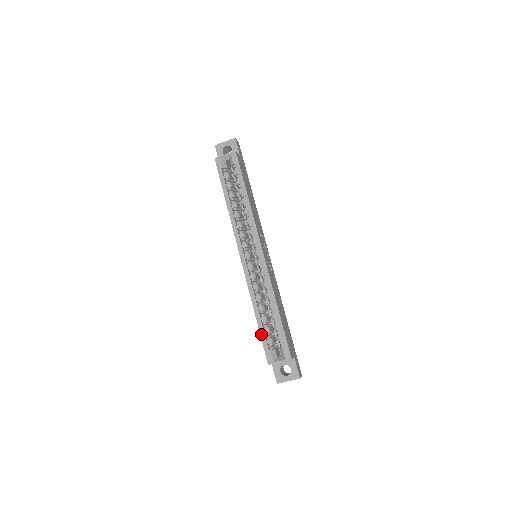
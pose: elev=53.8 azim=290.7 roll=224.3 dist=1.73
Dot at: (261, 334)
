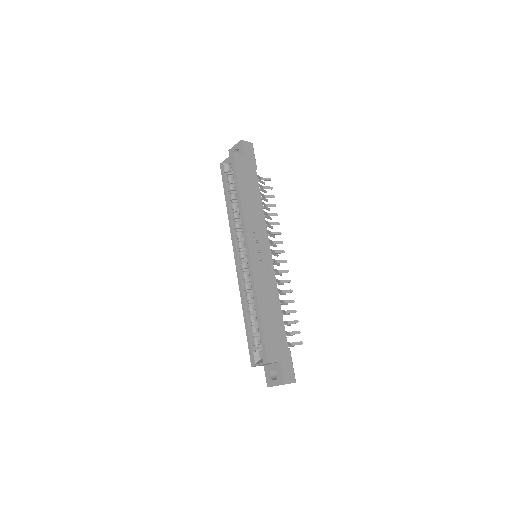
Dot at: (247, 335)
